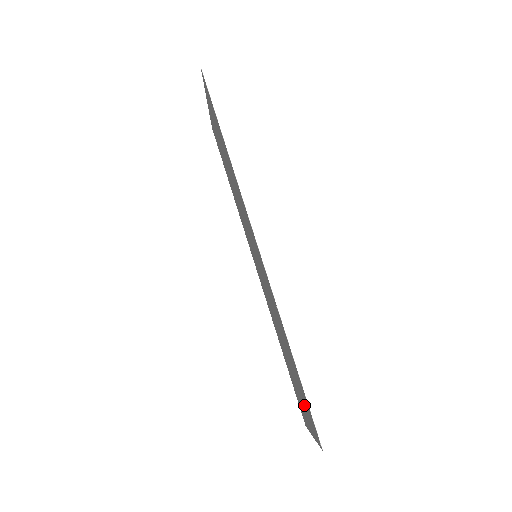
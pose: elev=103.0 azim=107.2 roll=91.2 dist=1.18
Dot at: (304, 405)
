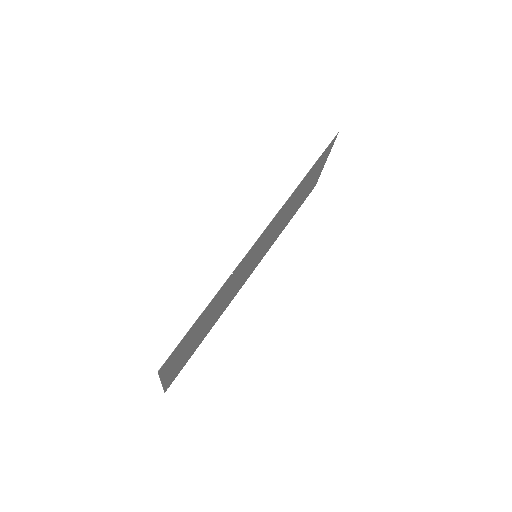
Dot at: (180, 354)
